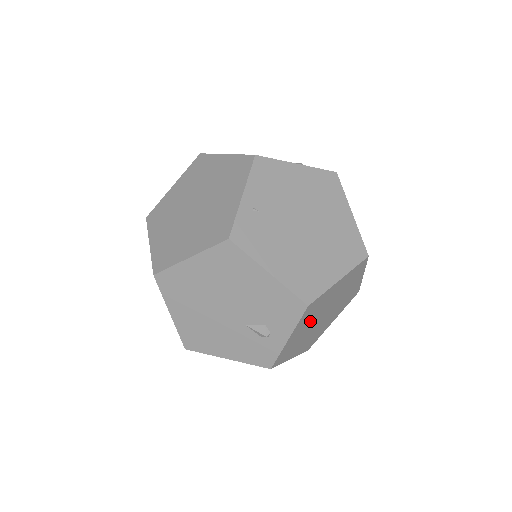
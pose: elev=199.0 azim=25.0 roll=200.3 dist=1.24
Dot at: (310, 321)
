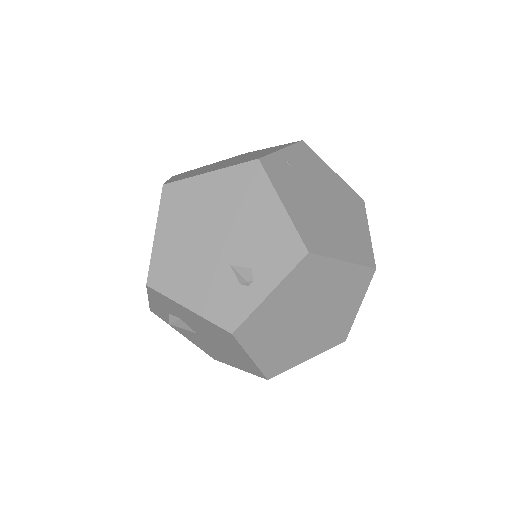
Dot at: (296, 299)
